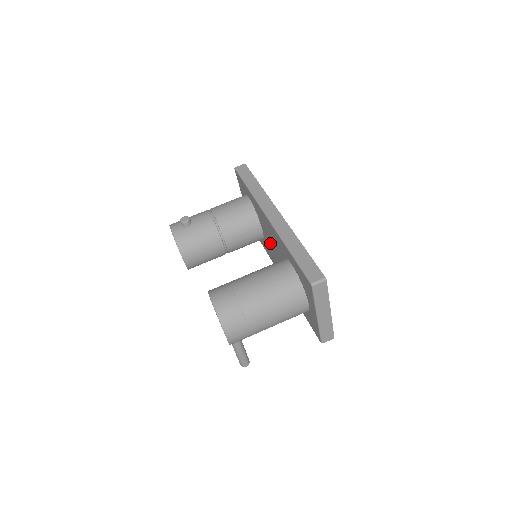
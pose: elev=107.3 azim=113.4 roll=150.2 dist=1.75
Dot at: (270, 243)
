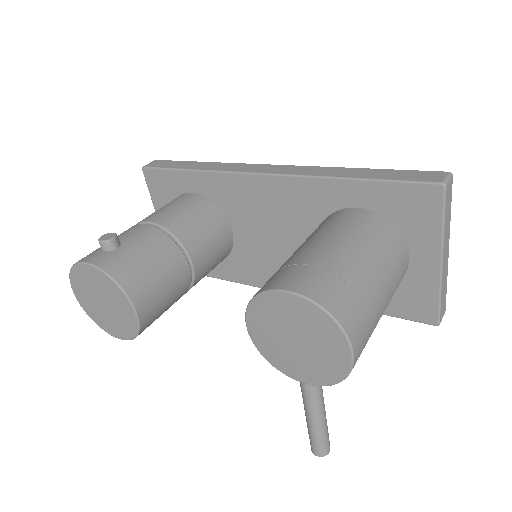
Dot at: (261, 236)
